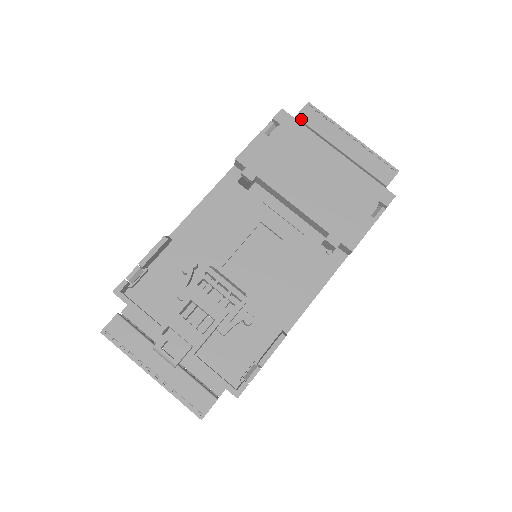
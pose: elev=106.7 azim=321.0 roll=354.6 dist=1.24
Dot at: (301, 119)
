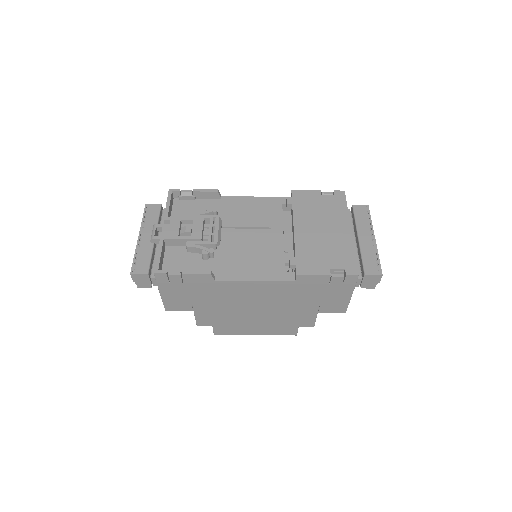
Dot at: (354, 208)
